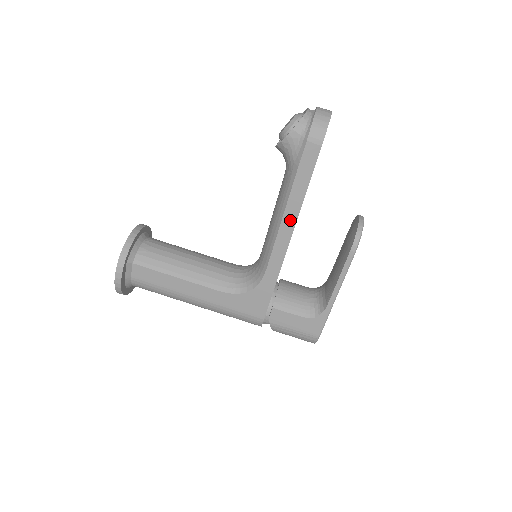
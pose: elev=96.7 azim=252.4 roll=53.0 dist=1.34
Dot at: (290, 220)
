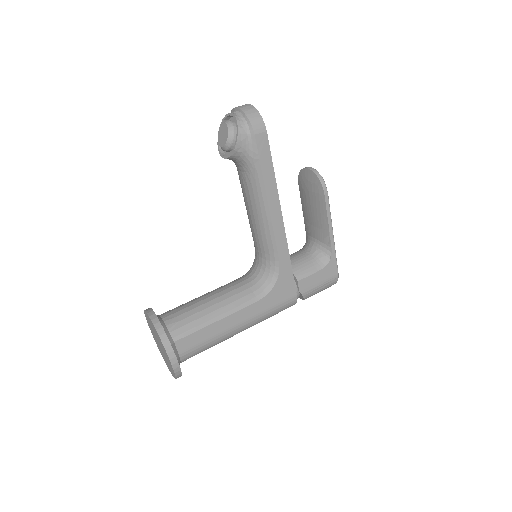
Dot at: (275, 204)
